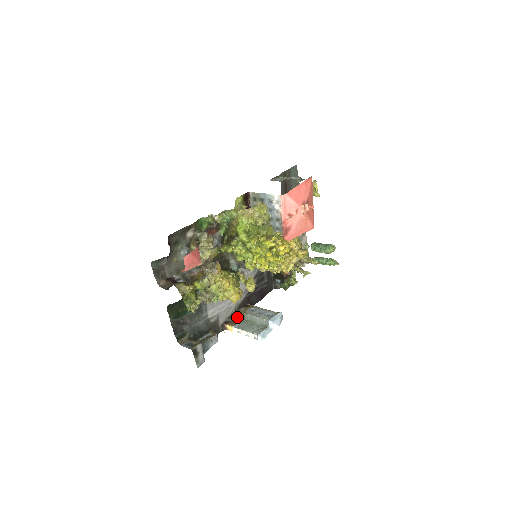
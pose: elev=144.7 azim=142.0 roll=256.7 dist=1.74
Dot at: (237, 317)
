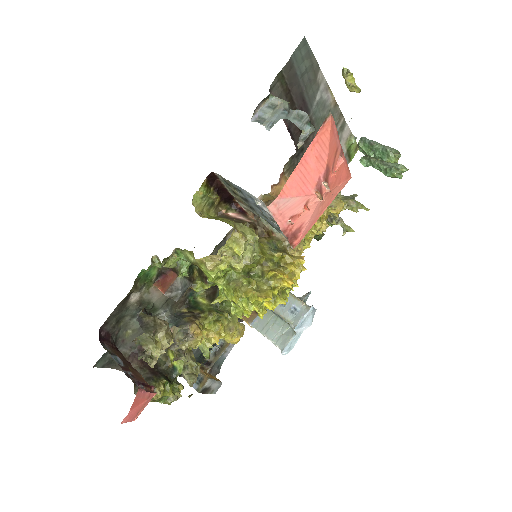
Dot at: occluded
